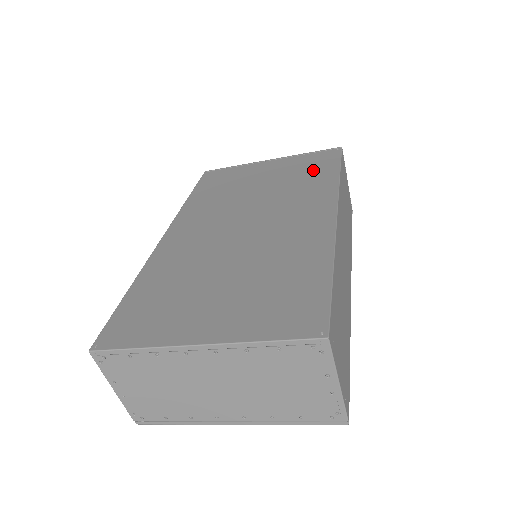
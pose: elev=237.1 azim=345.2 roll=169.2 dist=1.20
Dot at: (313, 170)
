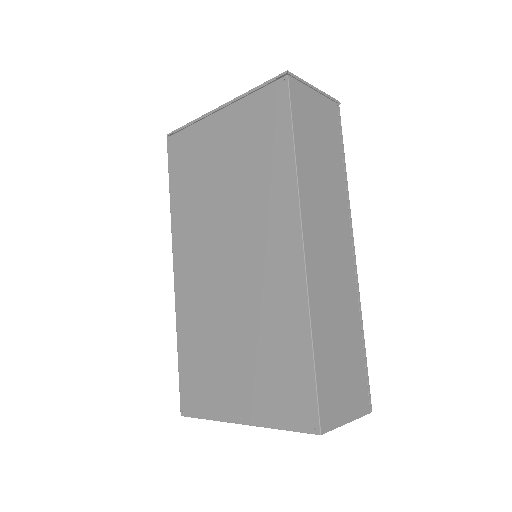
Dot at: (266, 140)
